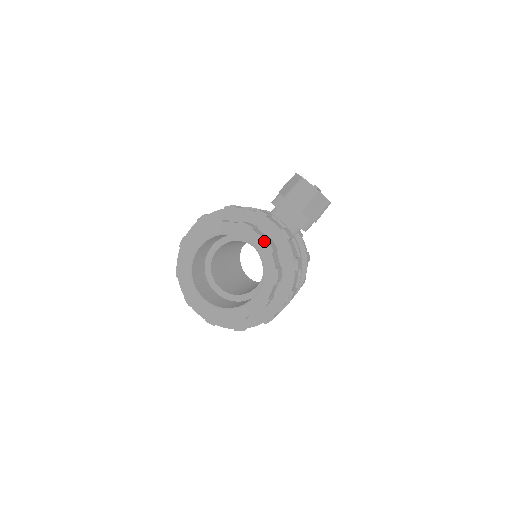
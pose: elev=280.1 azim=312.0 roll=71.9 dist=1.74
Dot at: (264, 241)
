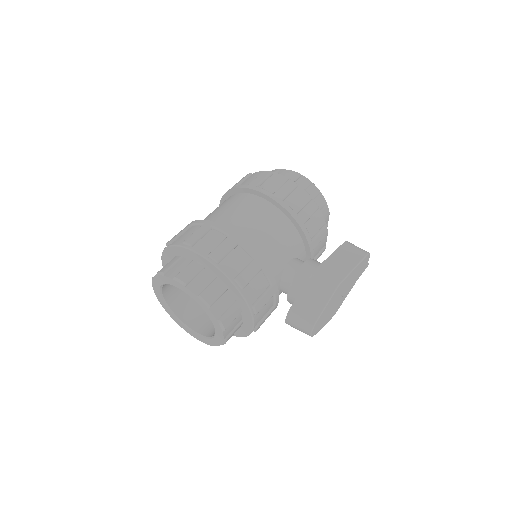
Dot at: (223, 340)
